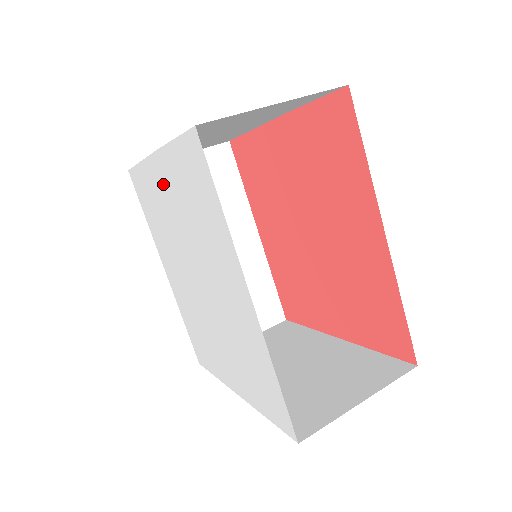
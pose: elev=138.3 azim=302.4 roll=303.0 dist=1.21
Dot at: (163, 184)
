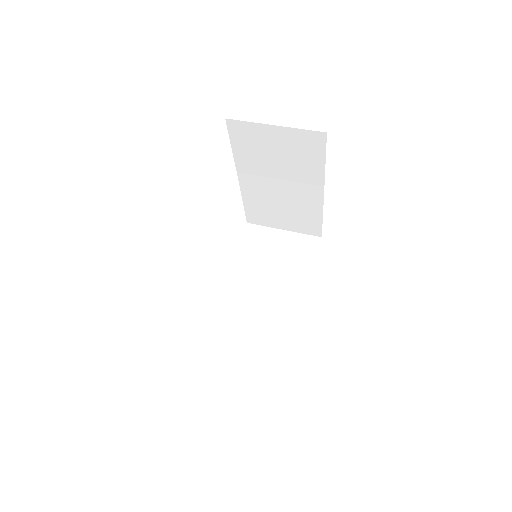
Dot at: occluded
